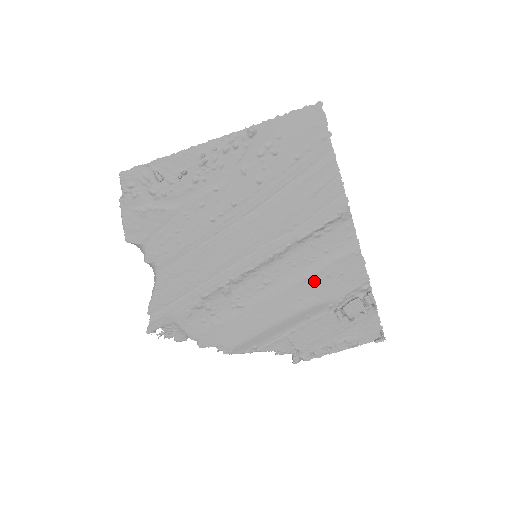
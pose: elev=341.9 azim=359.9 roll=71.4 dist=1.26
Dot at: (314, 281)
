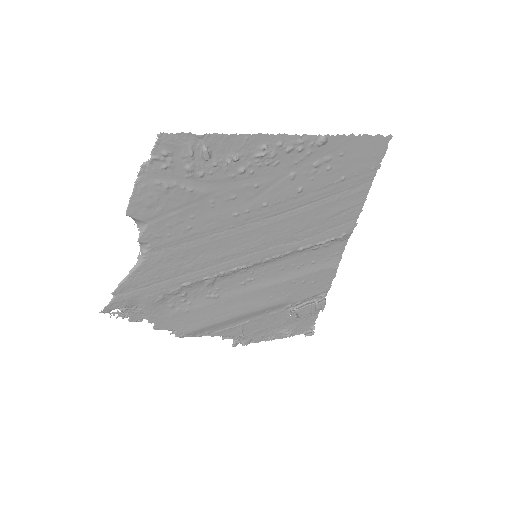
Dot at: (290, 285)
